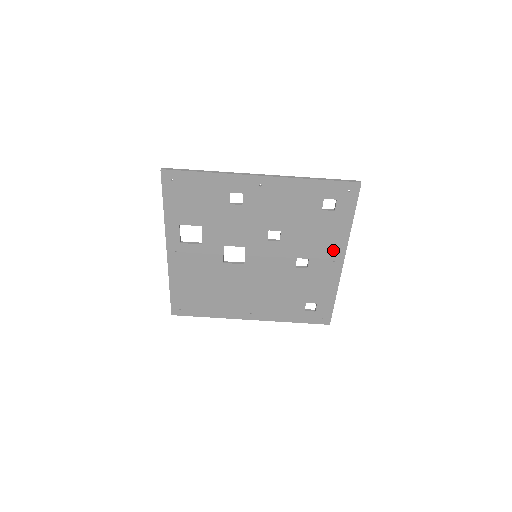
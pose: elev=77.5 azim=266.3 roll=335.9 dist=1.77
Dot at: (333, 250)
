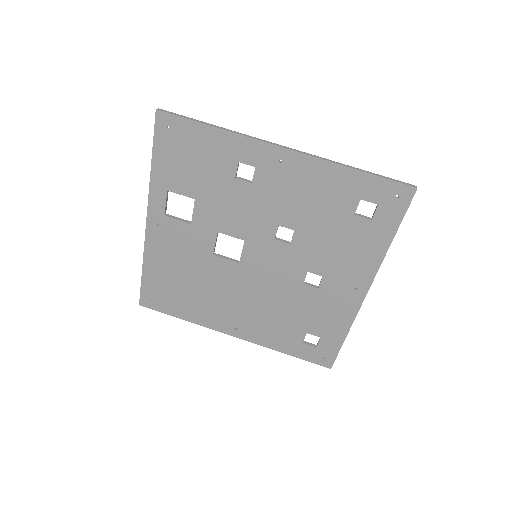
Dot at: (357, 273)
